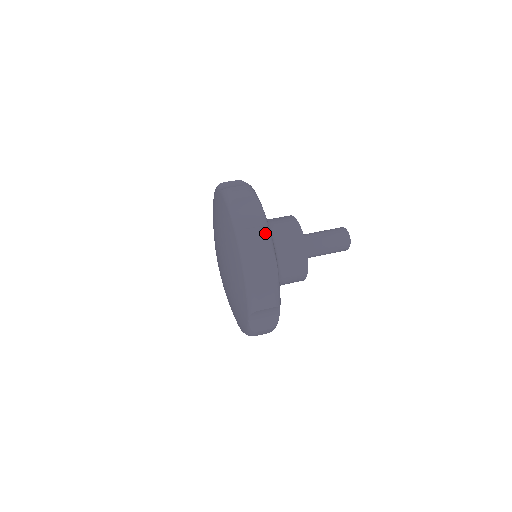
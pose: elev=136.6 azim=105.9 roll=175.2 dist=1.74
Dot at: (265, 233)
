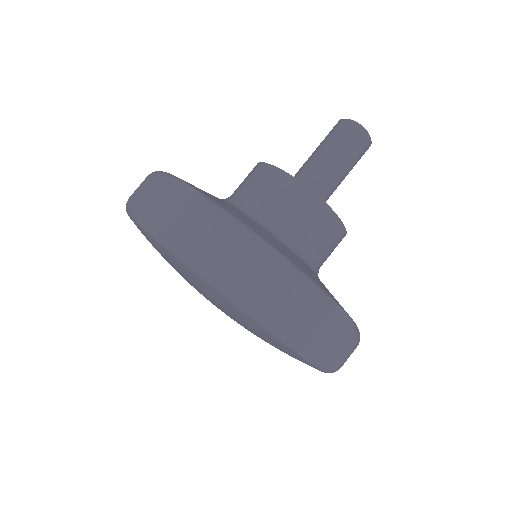
Dot at: (304, 290)
